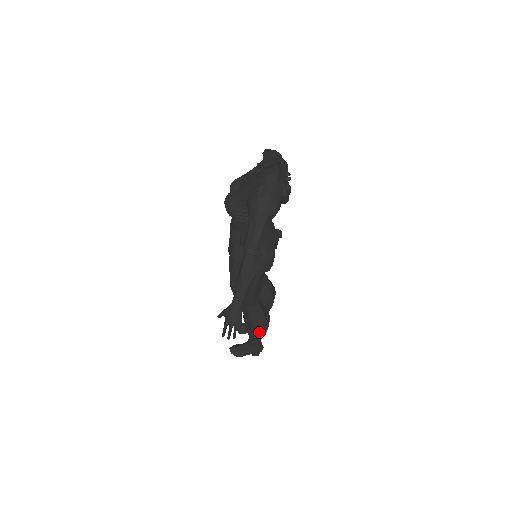
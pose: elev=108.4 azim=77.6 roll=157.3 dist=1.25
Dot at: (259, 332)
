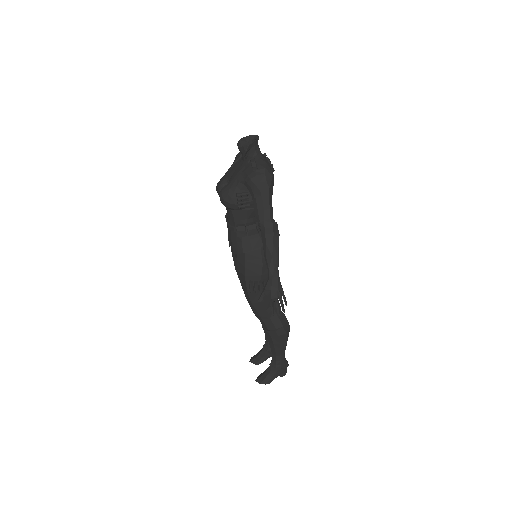
Dot at: (284, 335)
